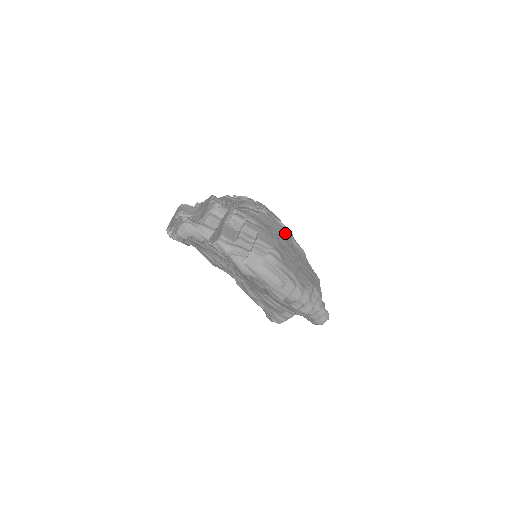
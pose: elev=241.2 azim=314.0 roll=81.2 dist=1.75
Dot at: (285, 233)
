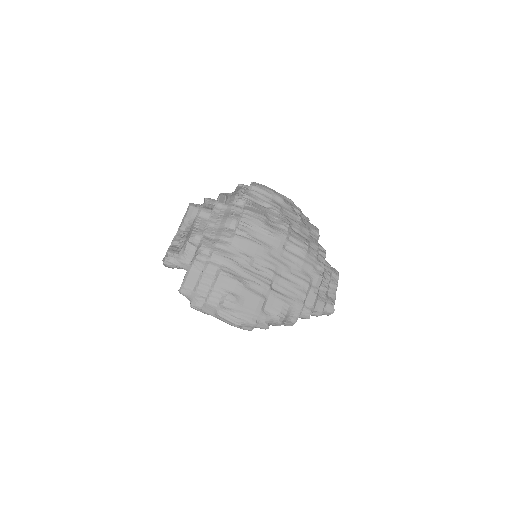
Dot at: (271, 244)
